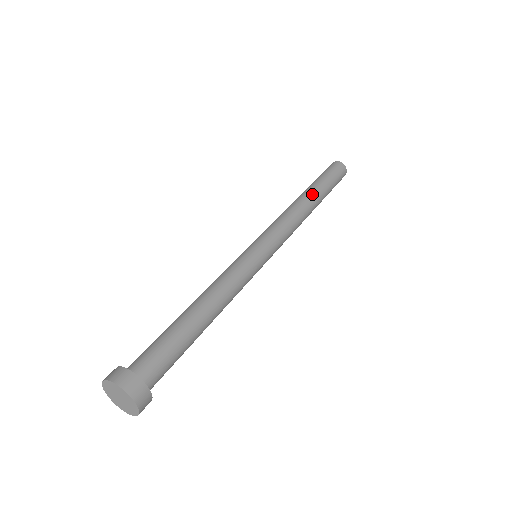
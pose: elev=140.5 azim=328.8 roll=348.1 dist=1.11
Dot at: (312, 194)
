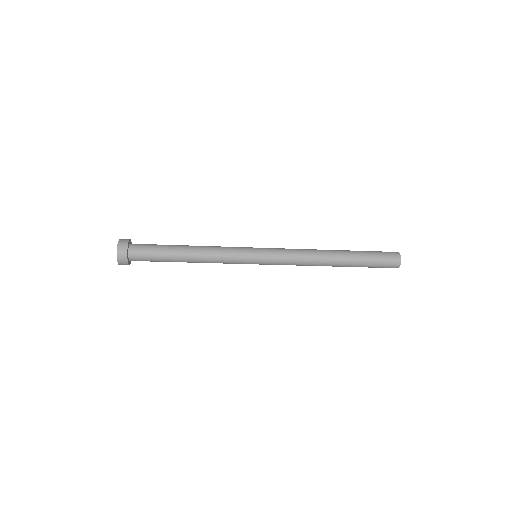
Dot at: (338, 250)
